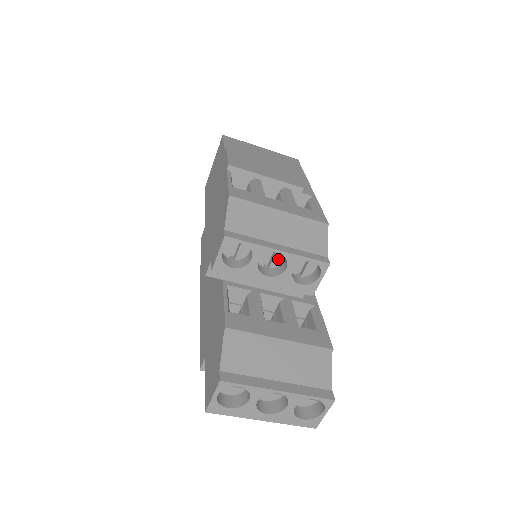
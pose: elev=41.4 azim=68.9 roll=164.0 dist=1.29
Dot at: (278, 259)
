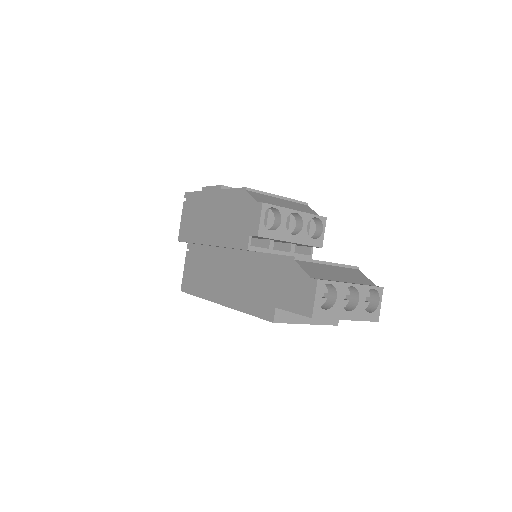
Dot at: (292, 225)
